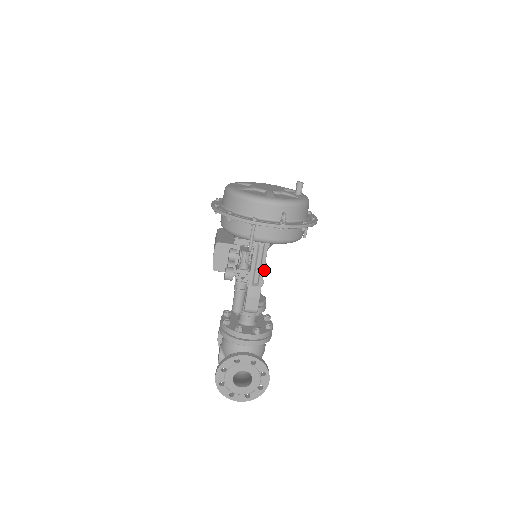
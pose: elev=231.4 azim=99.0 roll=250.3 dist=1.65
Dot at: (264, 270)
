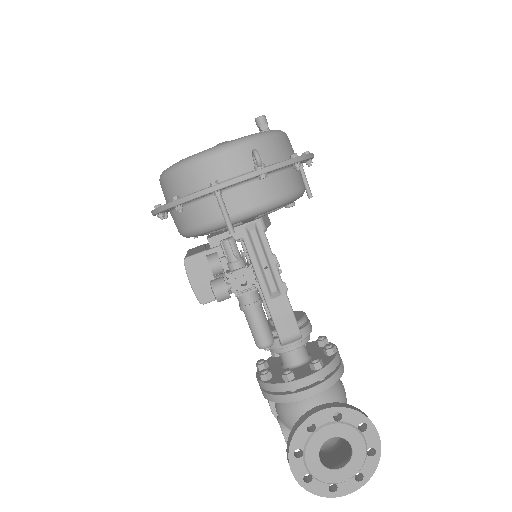
Dot at: (279, 271)
